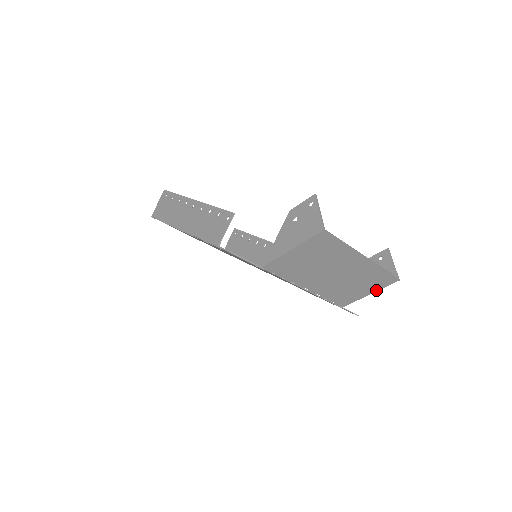
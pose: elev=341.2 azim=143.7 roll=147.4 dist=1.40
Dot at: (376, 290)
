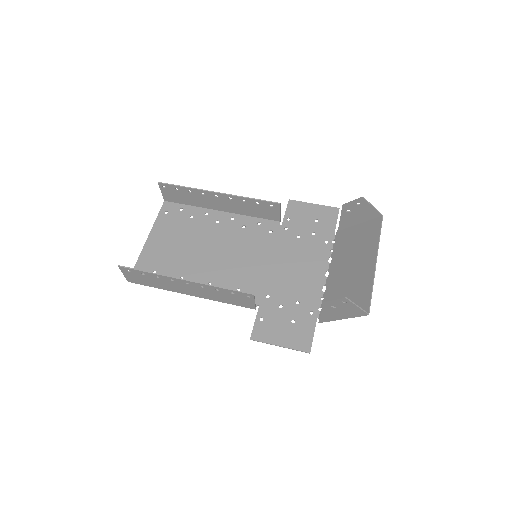
Dot at: (365, 223)
